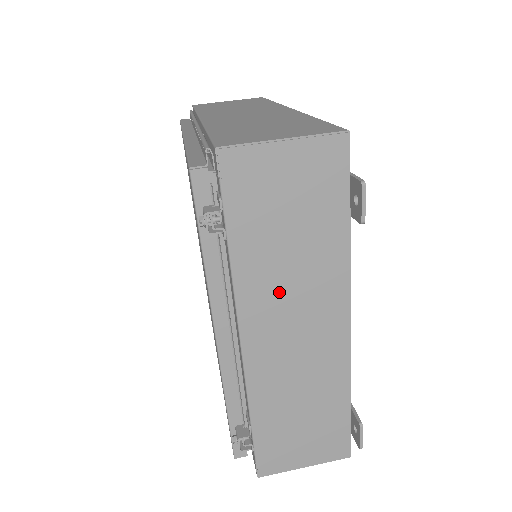
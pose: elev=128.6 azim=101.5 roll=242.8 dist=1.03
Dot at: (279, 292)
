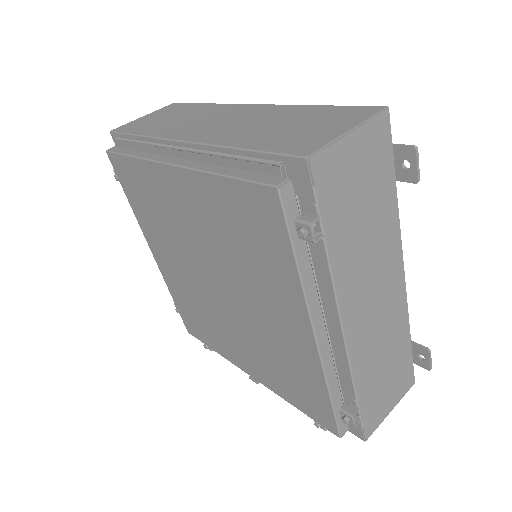
Dot at: (362, 270)
